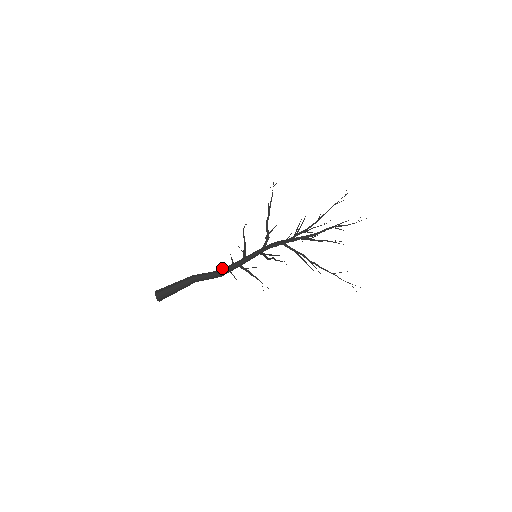
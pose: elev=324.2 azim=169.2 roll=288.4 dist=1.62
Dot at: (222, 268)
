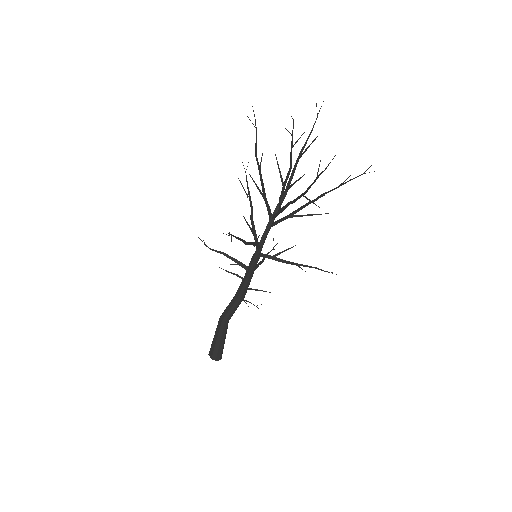
Dot at: (239, 294)
